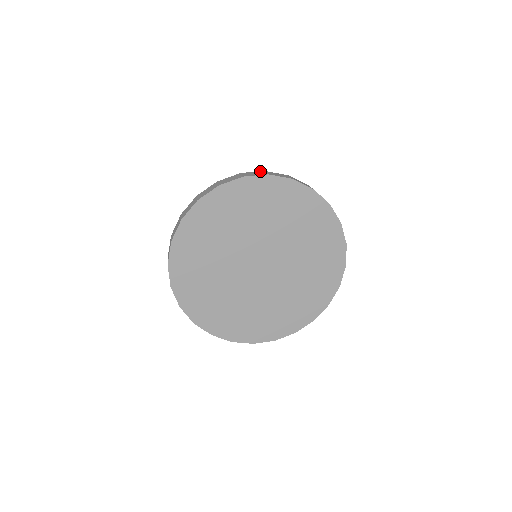
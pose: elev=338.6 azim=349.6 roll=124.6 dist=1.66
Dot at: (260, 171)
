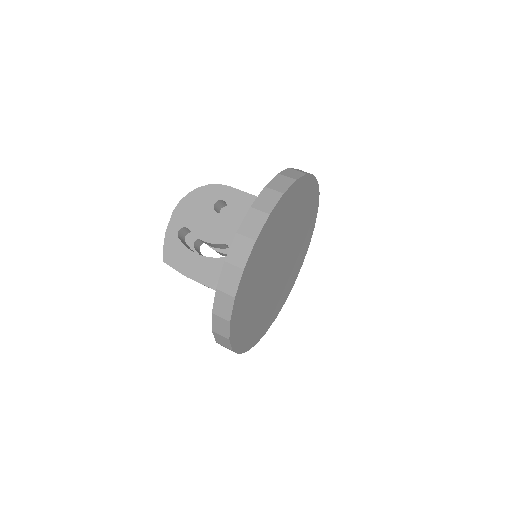
Dot at: (288, 169)
